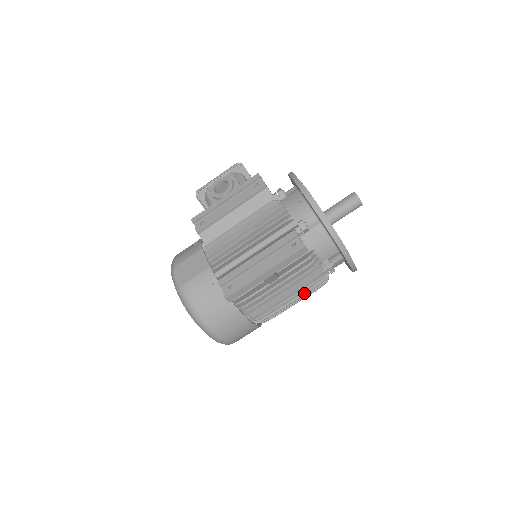
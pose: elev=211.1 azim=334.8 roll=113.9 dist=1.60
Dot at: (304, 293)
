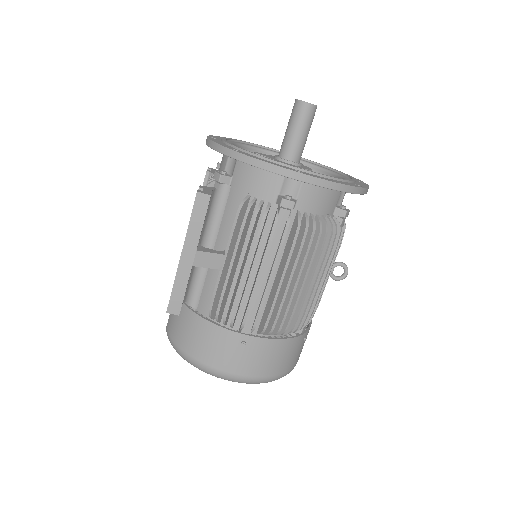
Dot at: (286, 259)
